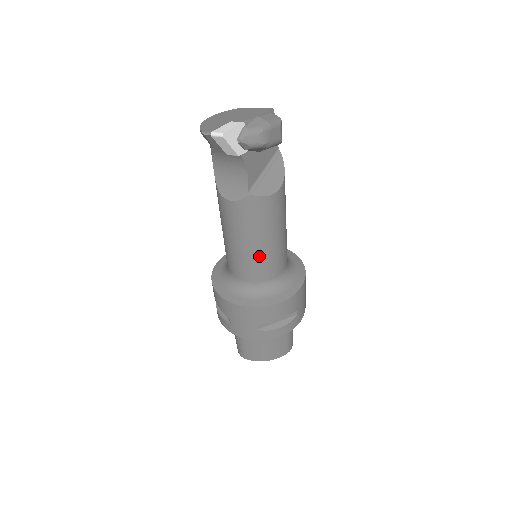
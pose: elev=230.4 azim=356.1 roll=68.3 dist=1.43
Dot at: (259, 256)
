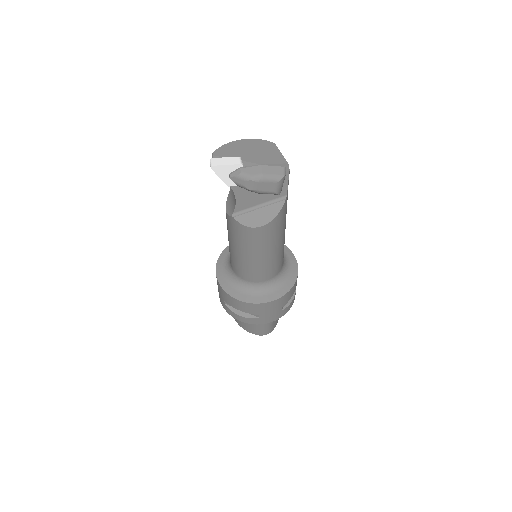
Dot at: (238, 260)
